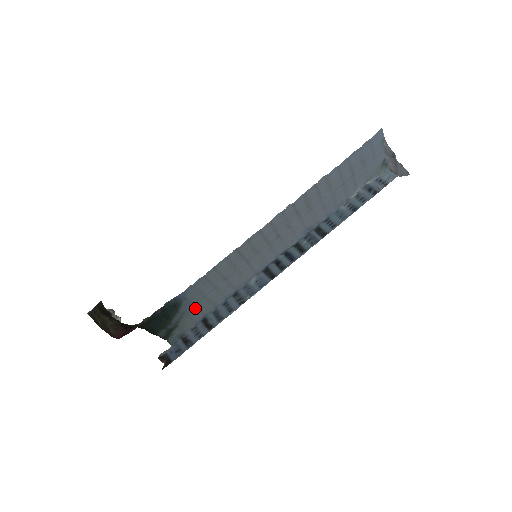
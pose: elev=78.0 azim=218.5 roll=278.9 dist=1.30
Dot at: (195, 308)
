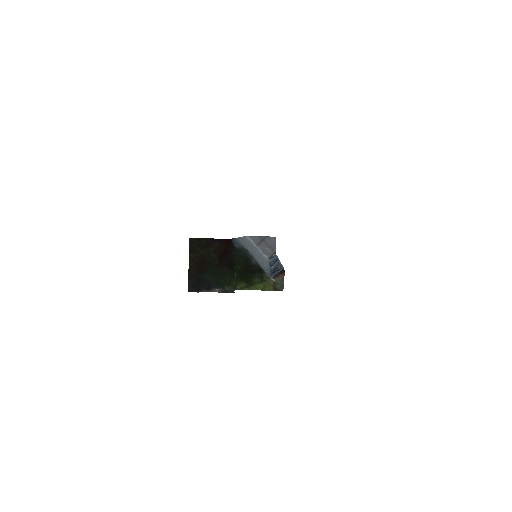
Dot at: occluded
